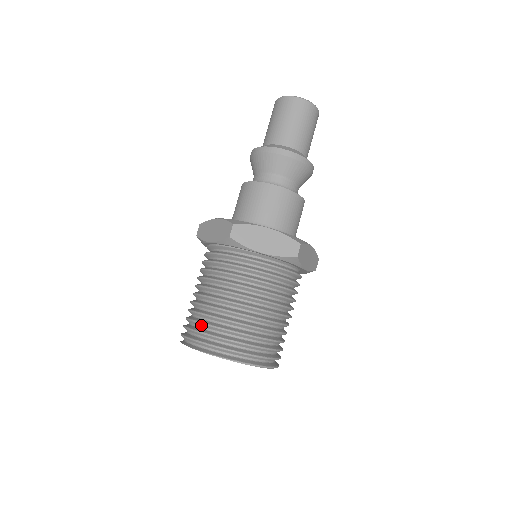
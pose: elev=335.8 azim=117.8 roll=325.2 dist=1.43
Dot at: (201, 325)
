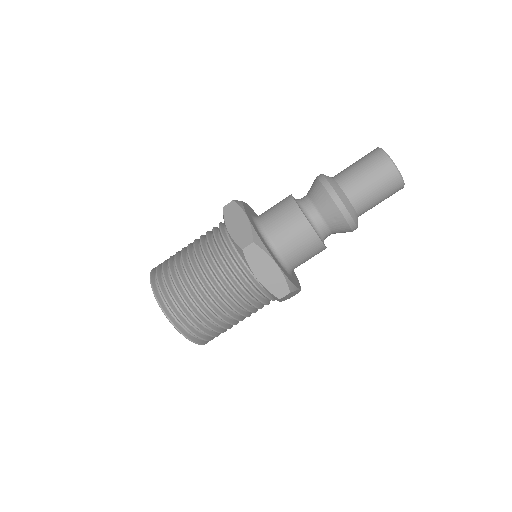
Dot at: occluded
